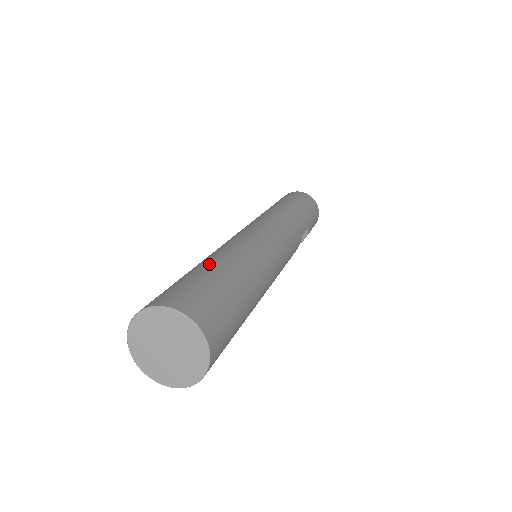
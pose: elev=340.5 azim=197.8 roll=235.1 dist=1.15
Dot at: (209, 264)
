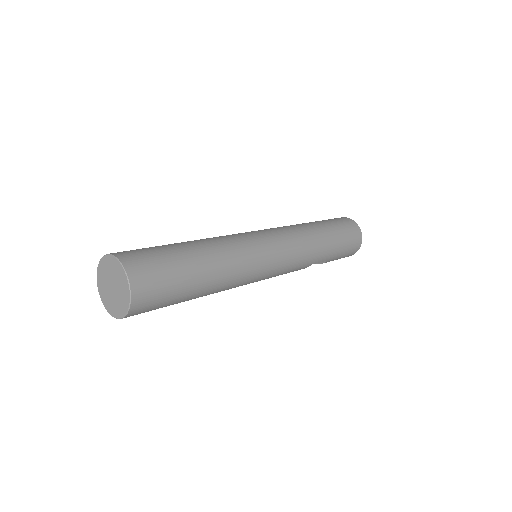
Dot at: (193, 252)
